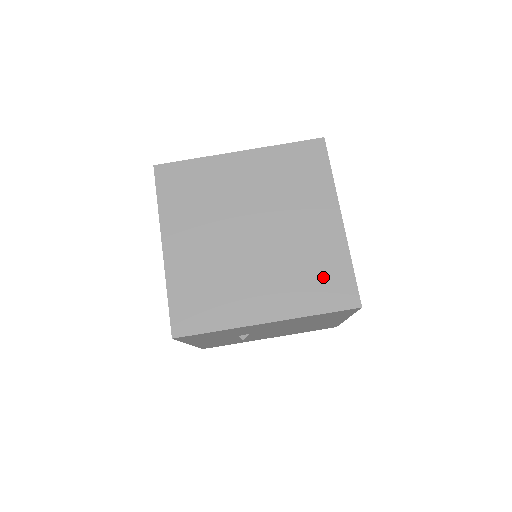
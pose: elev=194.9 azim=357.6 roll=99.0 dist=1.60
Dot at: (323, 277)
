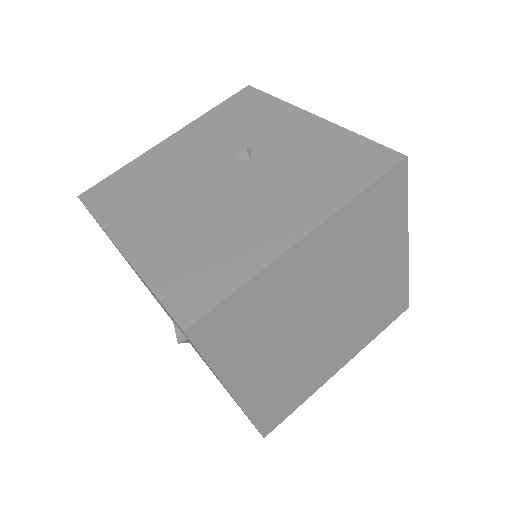
Dot at: (385, 307)
